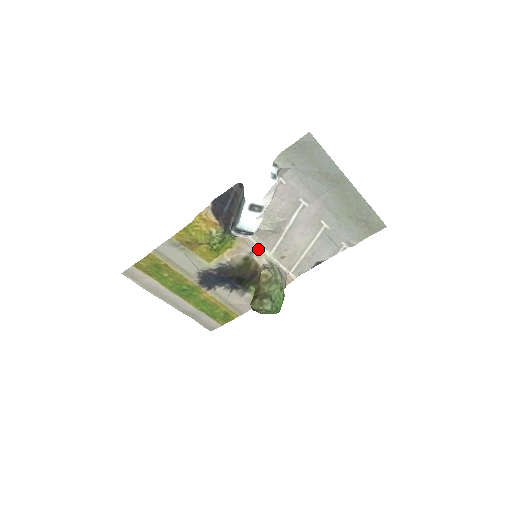
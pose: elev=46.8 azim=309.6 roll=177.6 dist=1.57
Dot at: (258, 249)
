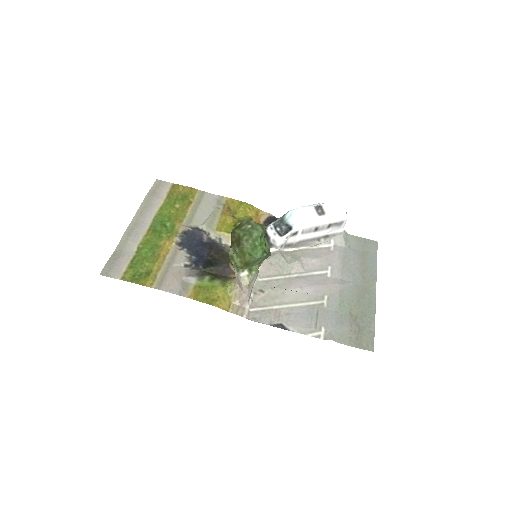
Dot at: occluded
